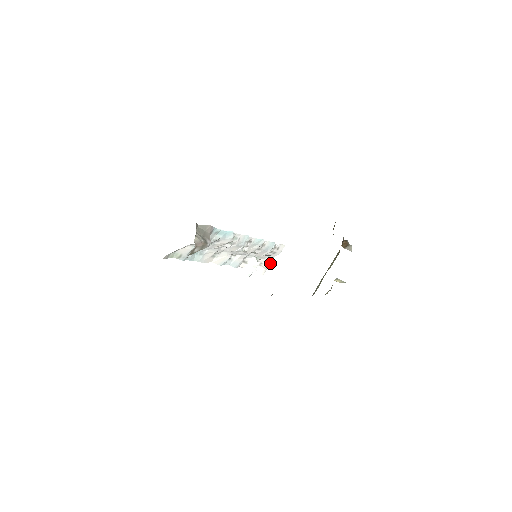
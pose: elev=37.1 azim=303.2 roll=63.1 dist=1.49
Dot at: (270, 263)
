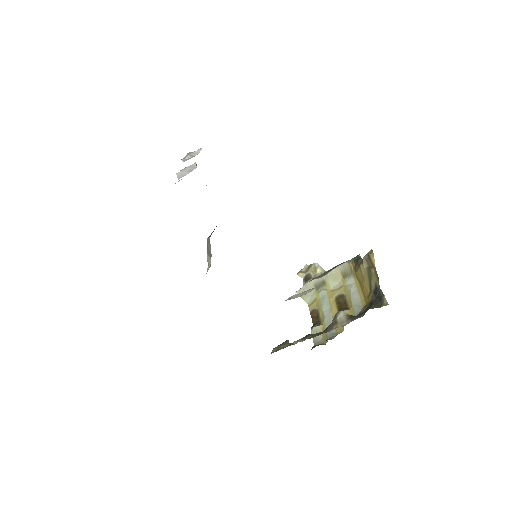
Dot at: occluded
